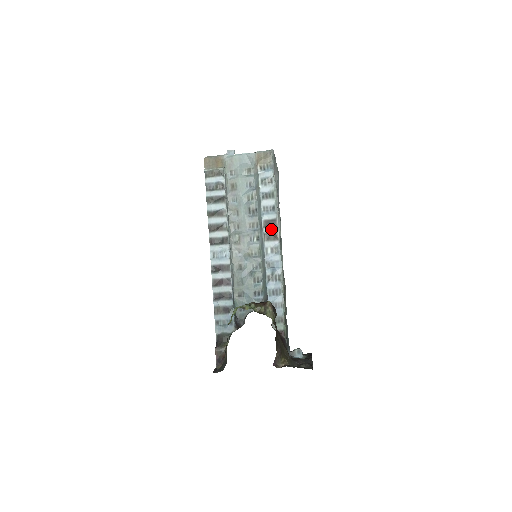
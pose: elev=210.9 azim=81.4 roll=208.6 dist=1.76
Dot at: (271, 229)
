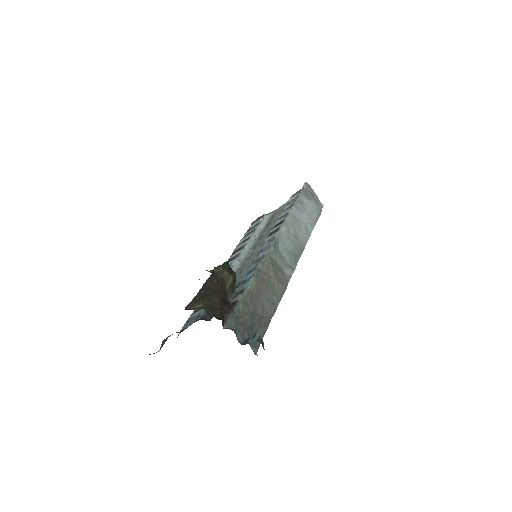
Dot at: (276, 227)
